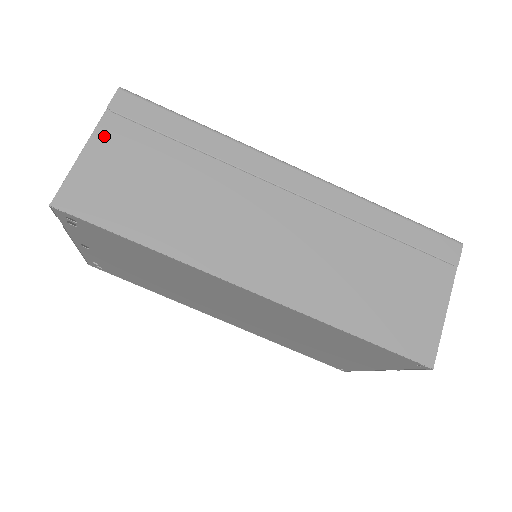
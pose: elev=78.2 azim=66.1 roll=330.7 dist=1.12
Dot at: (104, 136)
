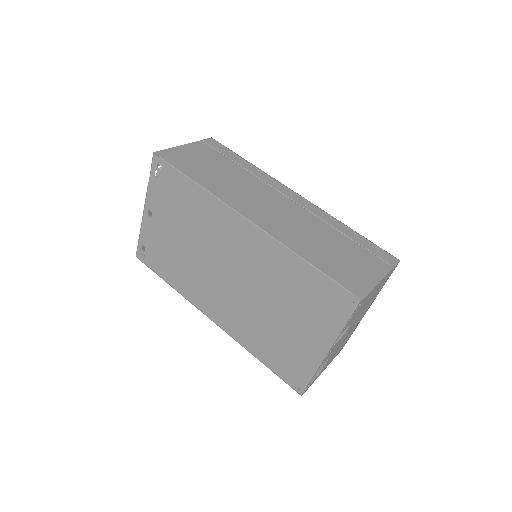
Dot at: (195, 146)
